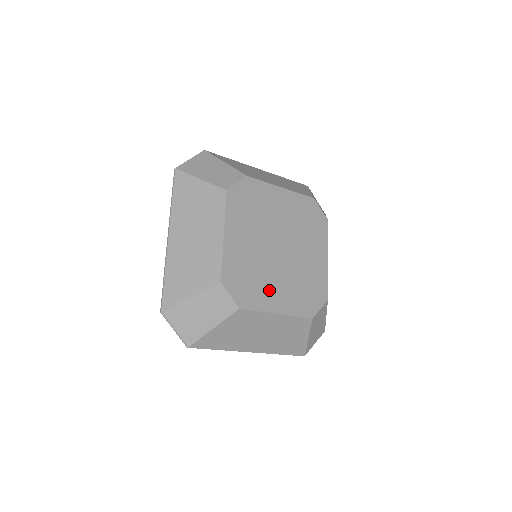
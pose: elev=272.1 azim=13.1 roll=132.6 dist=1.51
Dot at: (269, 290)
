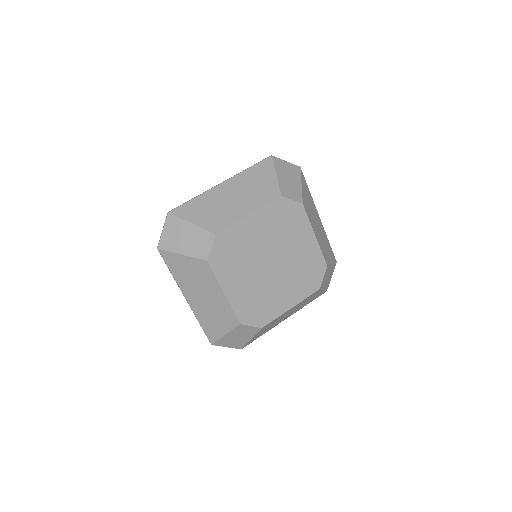
Dot at: (236, 275)
